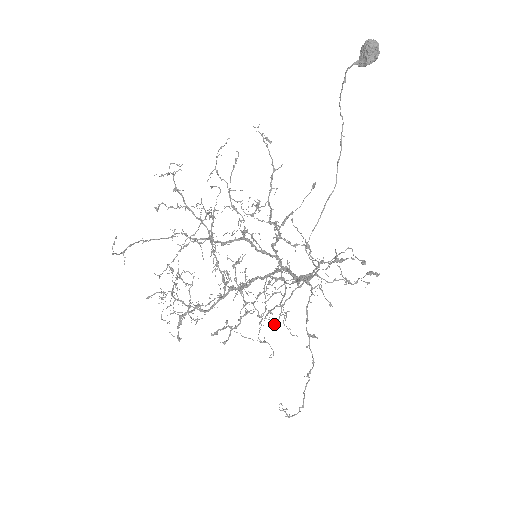
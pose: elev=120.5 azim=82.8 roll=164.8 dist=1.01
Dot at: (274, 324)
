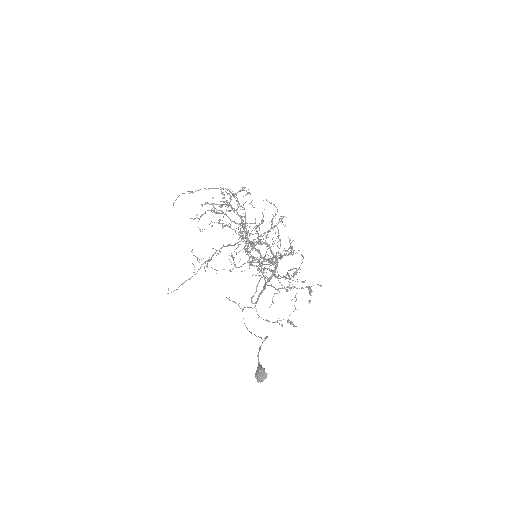
Dot at: (289, 242)
